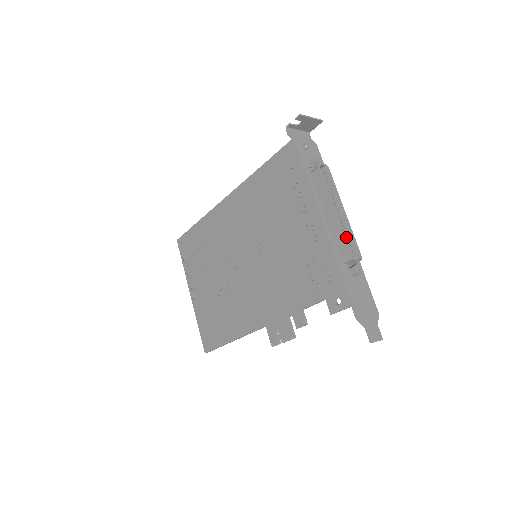
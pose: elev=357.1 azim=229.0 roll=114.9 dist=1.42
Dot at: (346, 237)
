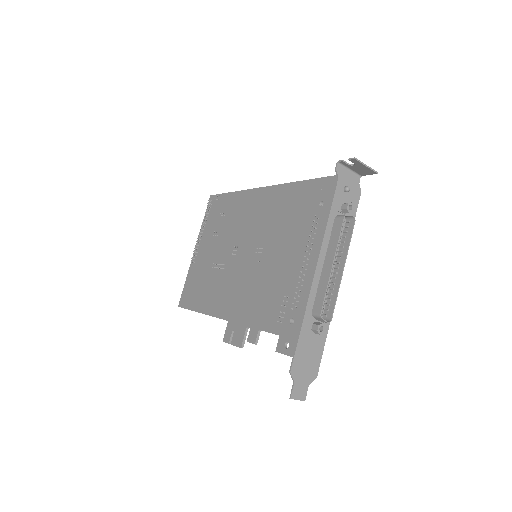
Dot at: (329, 294)
